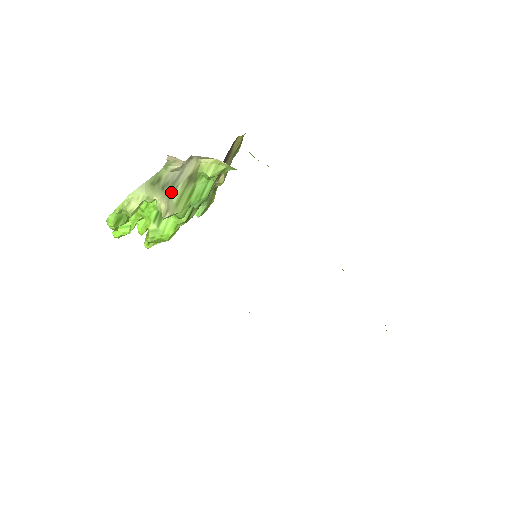
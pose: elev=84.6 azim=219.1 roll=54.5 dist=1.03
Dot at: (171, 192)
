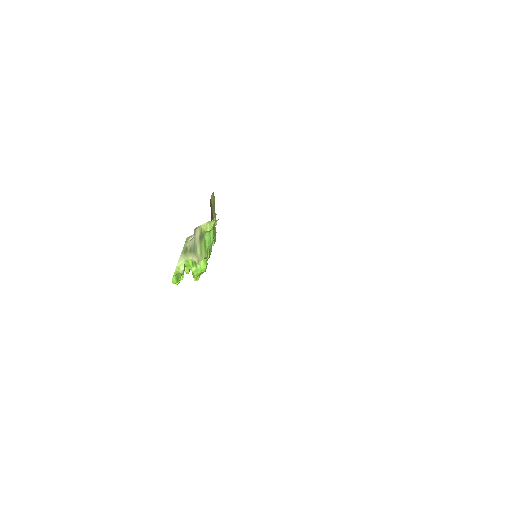
Dot at: (195, 251)
